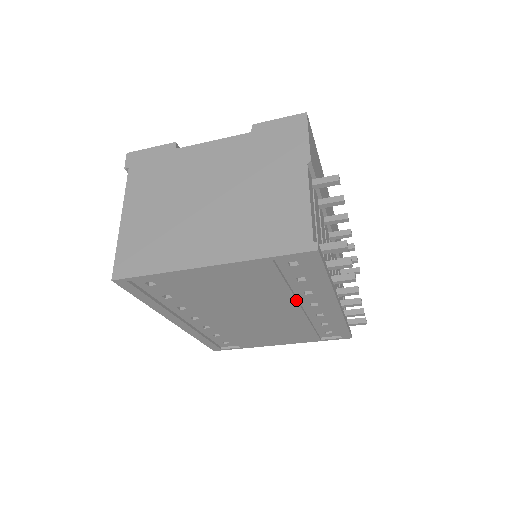
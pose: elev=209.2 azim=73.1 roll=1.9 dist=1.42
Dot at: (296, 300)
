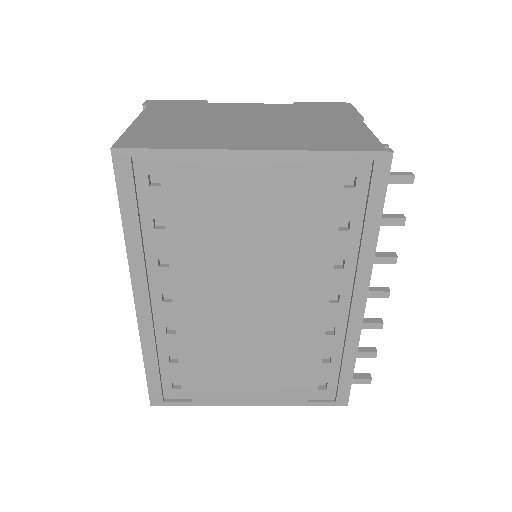
Dot at: (320, 275)
